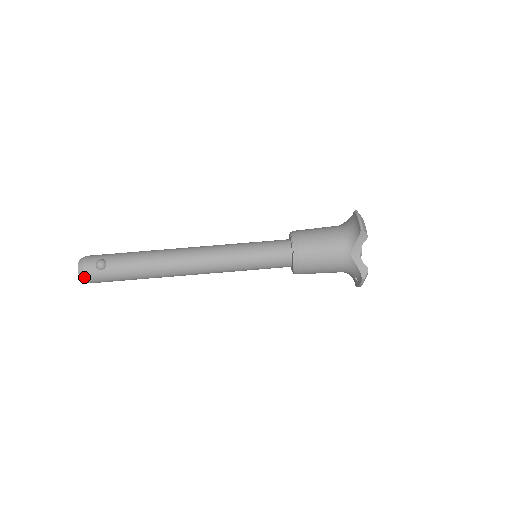
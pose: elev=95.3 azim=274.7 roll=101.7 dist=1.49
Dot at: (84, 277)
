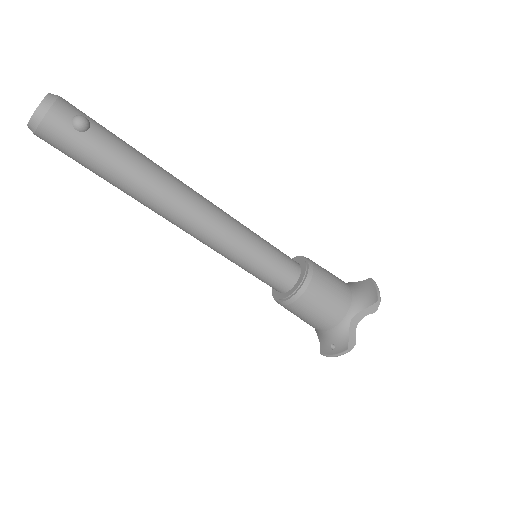
Dot at: (42, 119)
